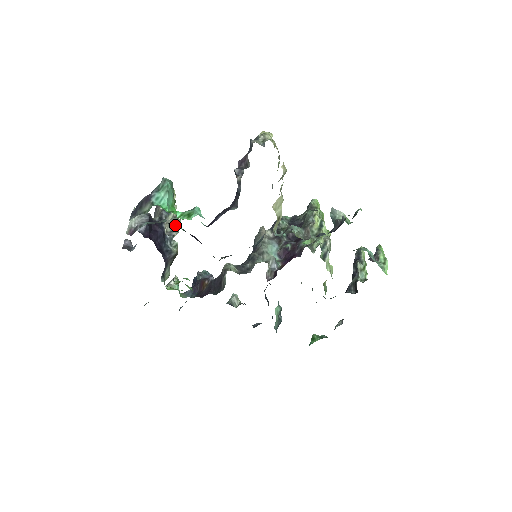
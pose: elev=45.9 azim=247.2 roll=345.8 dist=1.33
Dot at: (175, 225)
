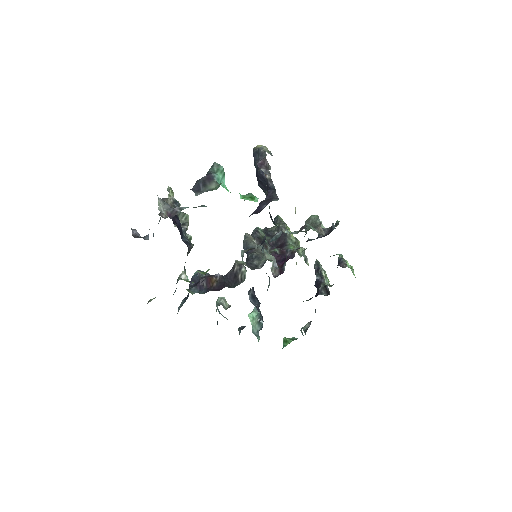
Dot at: (184, 219)
